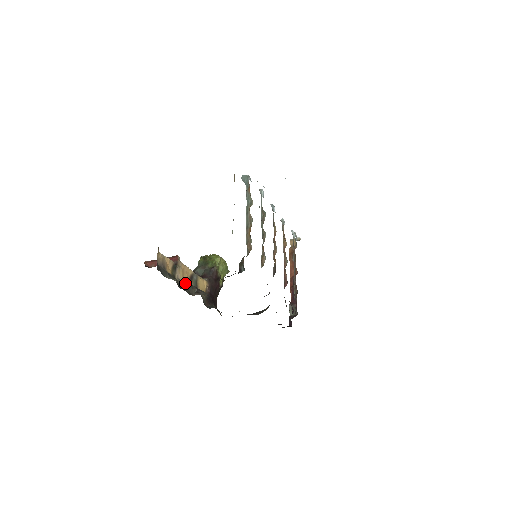
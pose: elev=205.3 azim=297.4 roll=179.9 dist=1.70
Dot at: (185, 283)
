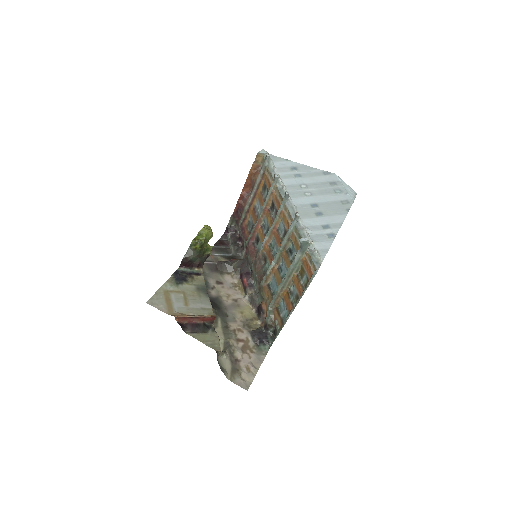
Dot at: occluded
